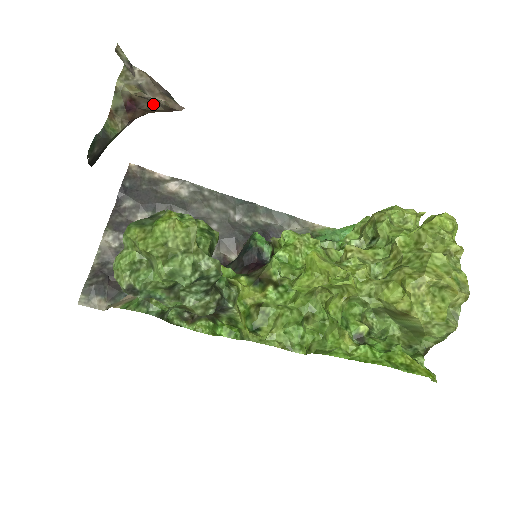
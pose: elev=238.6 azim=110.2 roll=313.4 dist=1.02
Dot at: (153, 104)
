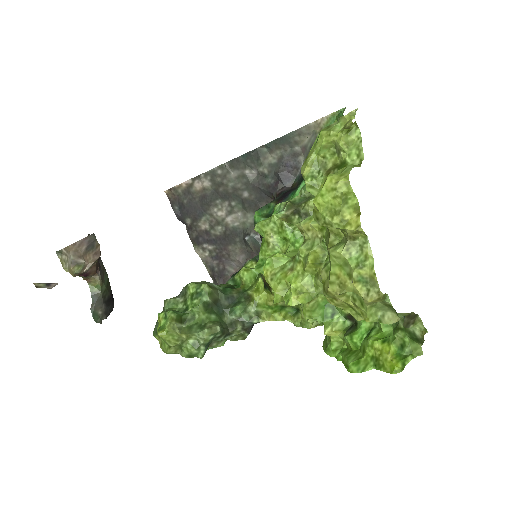
Dot at: occluded
